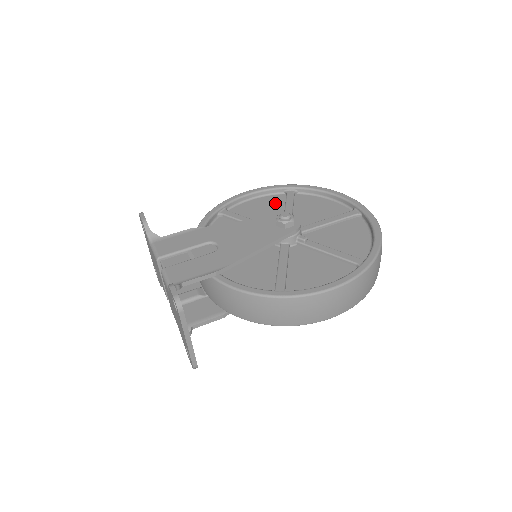
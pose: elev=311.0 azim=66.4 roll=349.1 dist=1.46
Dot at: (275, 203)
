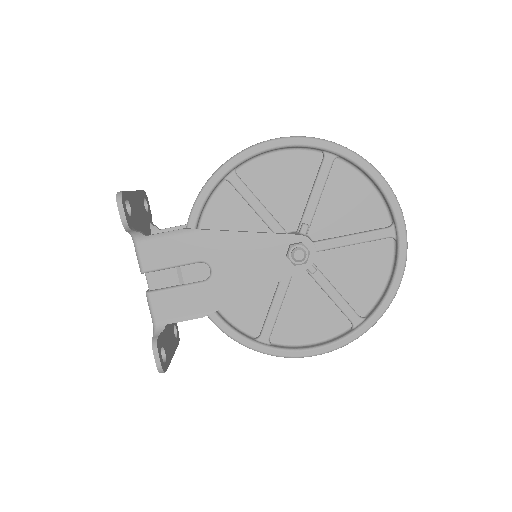
Dot at: (303, 172)
